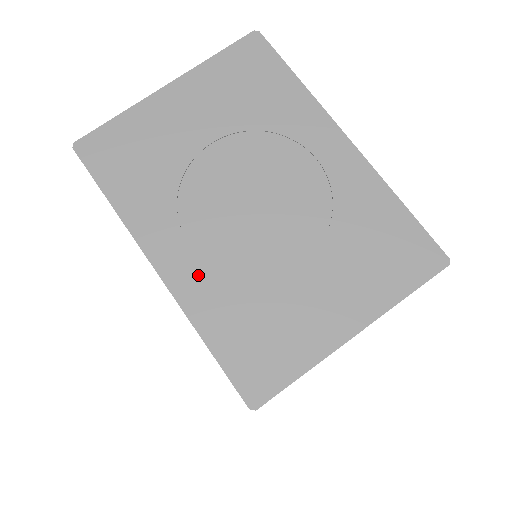
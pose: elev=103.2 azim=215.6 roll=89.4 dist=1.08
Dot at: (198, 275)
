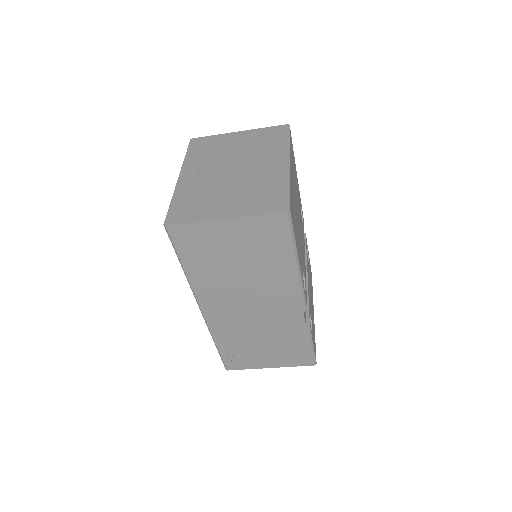
Dot at: (190, 183)
